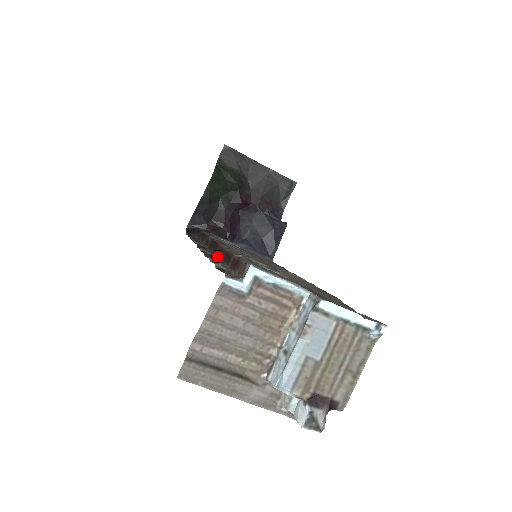
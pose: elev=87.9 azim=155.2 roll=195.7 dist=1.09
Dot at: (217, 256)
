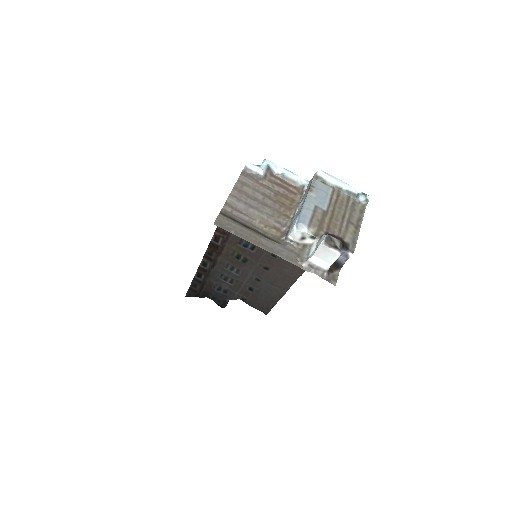
Dot at: occluded
